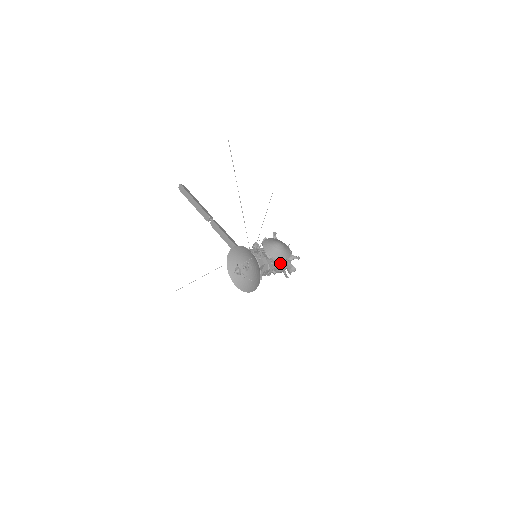
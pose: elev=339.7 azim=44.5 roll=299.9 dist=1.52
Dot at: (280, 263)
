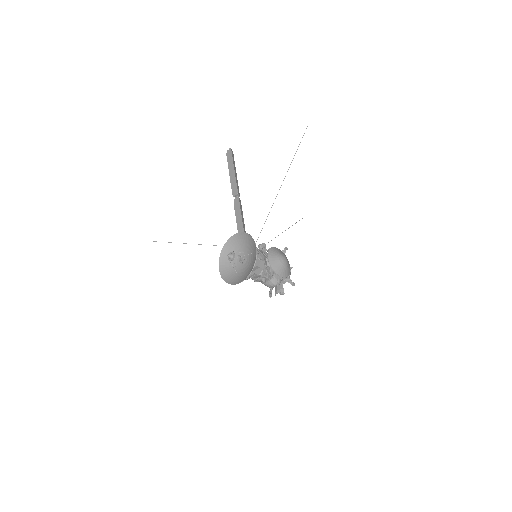
Dot at: (274, 277)
